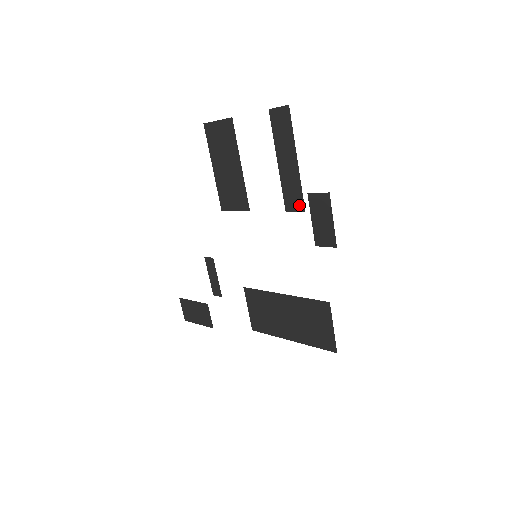
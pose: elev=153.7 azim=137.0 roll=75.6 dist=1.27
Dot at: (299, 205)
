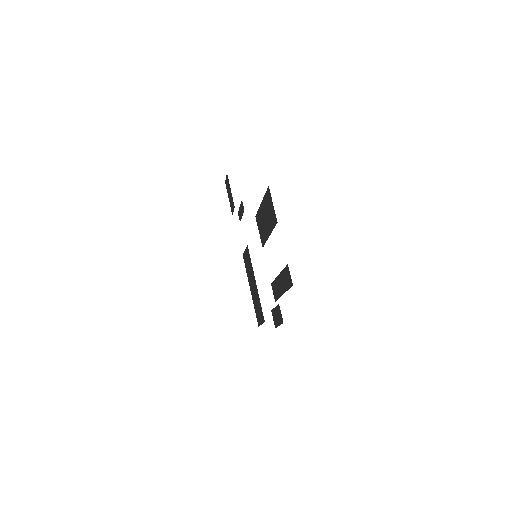
Dot at: (275, 296)
